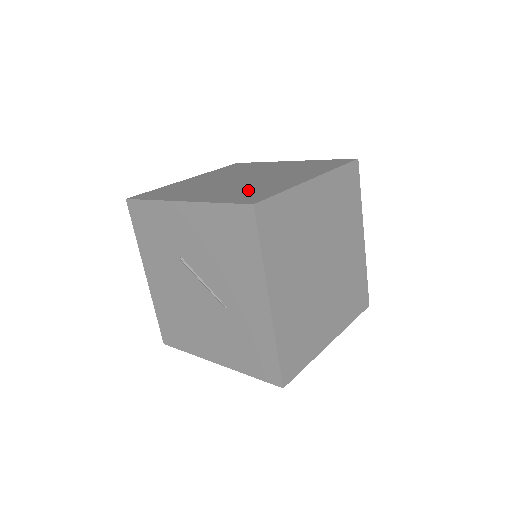
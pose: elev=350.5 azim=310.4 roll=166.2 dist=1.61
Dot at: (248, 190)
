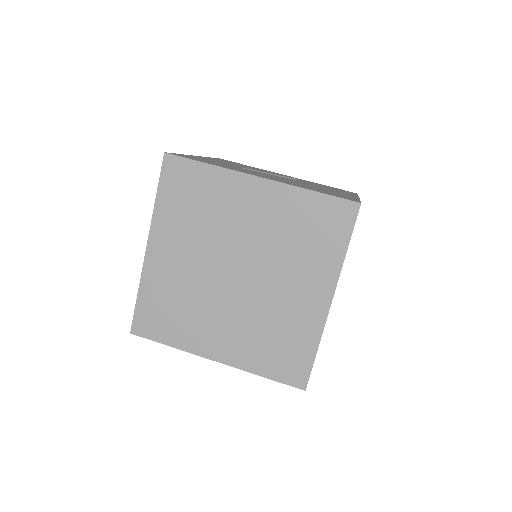
Dot at: (274, 337)
